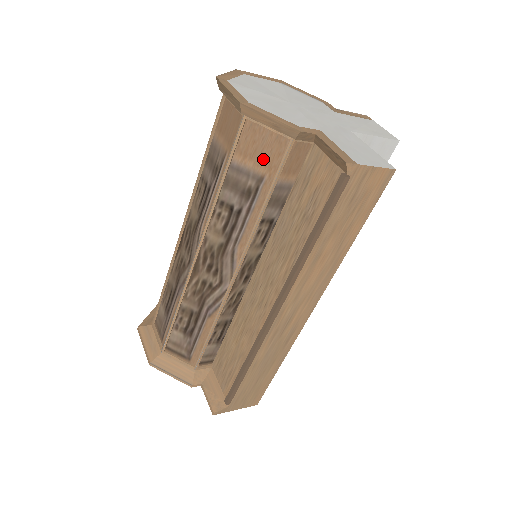
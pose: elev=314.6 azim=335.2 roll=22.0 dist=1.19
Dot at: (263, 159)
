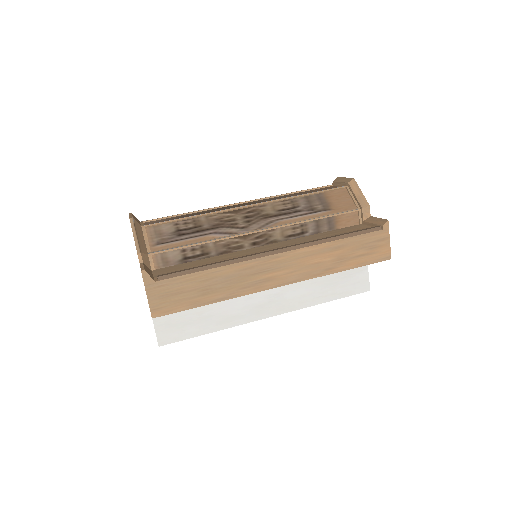
Dot at: (337, 204)
